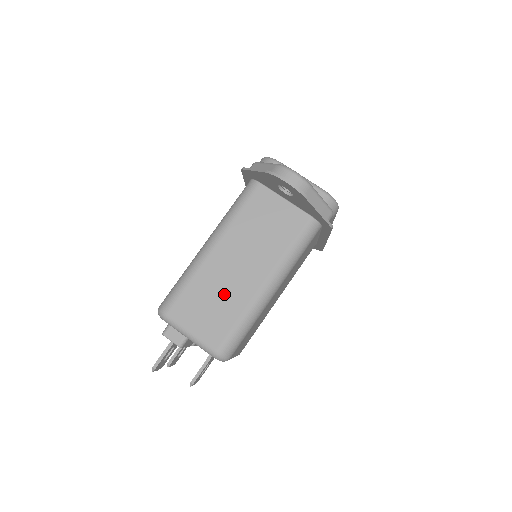
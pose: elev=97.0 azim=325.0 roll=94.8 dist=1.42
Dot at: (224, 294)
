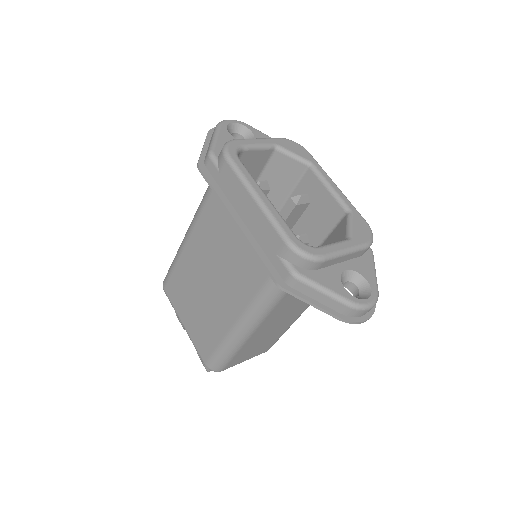
Dot at: (269, 337)
